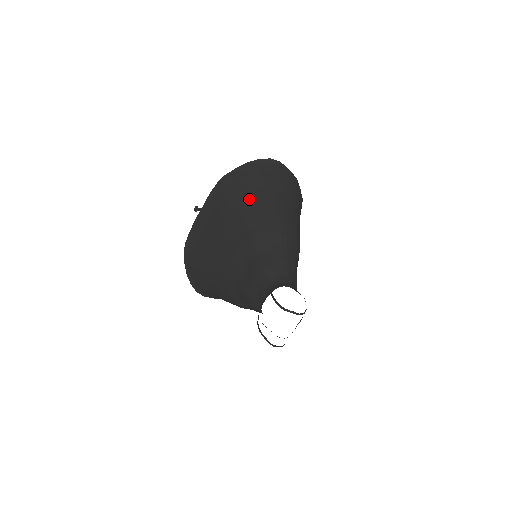
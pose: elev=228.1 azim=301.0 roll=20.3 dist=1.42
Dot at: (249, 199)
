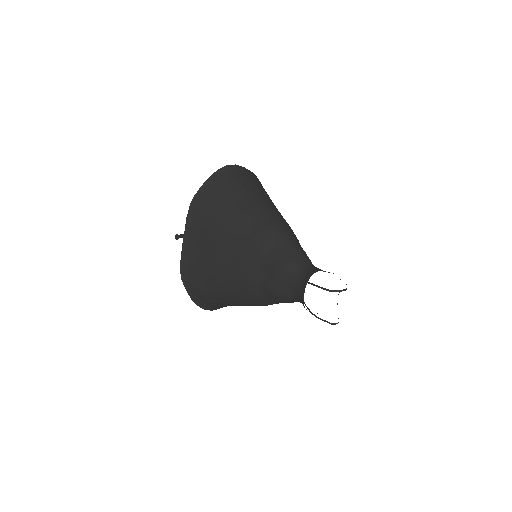
Dot at: (232, 210)
